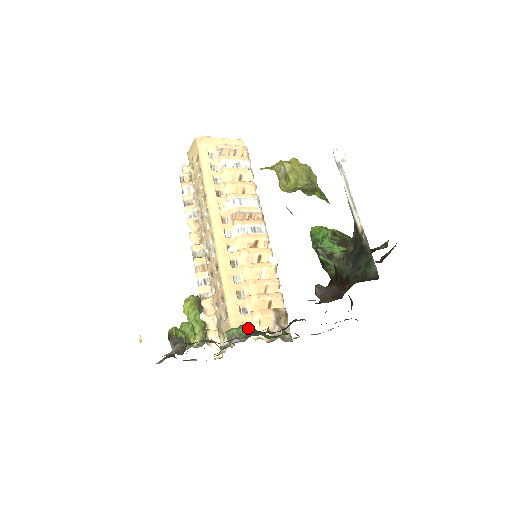
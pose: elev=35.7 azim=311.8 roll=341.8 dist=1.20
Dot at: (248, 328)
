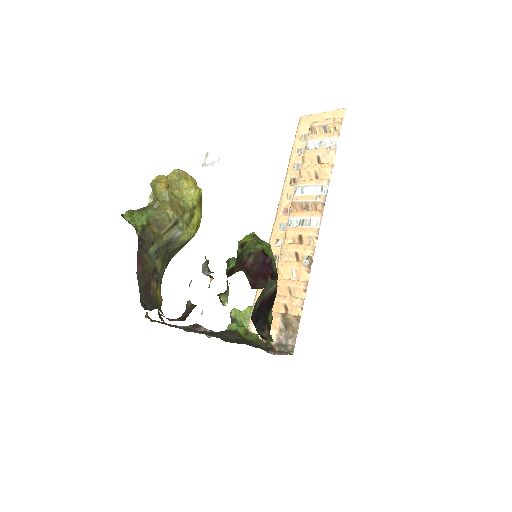
Dot at: (234, 326)
